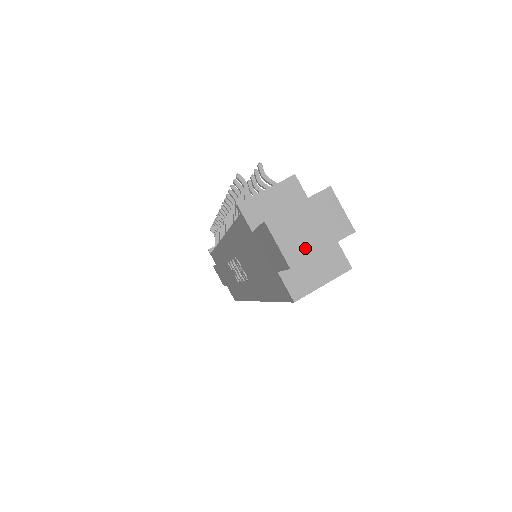
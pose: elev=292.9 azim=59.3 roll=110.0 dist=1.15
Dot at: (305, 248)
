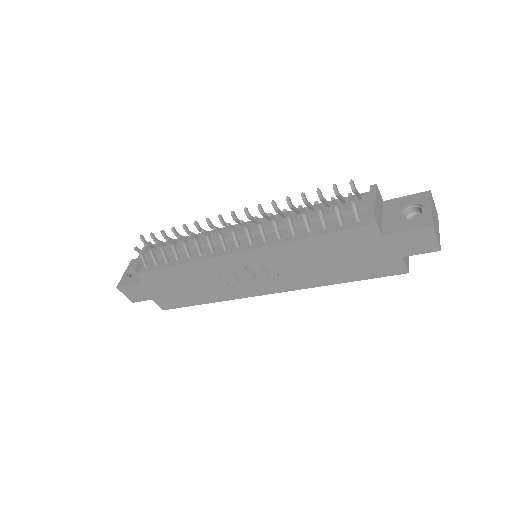
Dot at: (439, 235)
